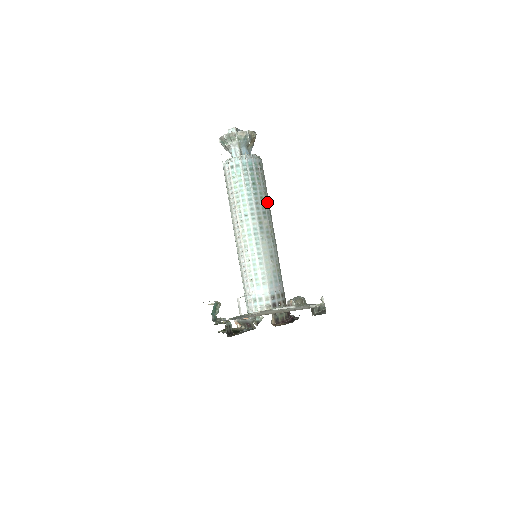
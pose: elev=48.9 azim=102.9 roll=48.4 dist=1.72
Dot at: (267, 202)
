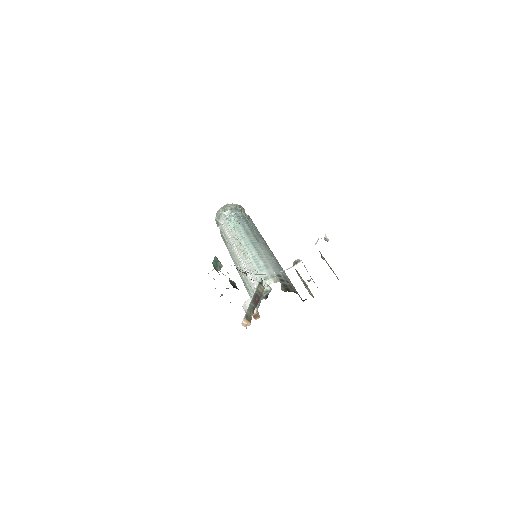
Dot at: (261, 235)
